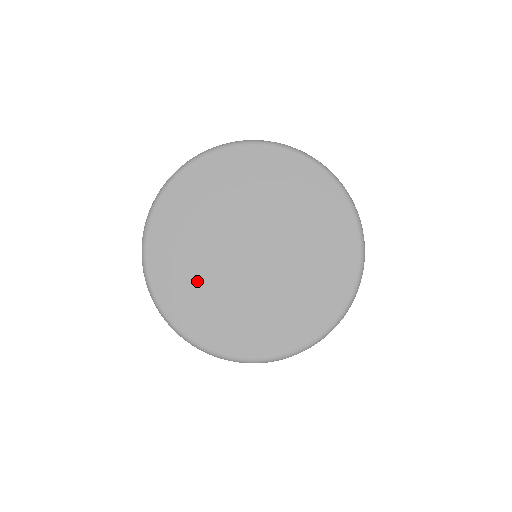
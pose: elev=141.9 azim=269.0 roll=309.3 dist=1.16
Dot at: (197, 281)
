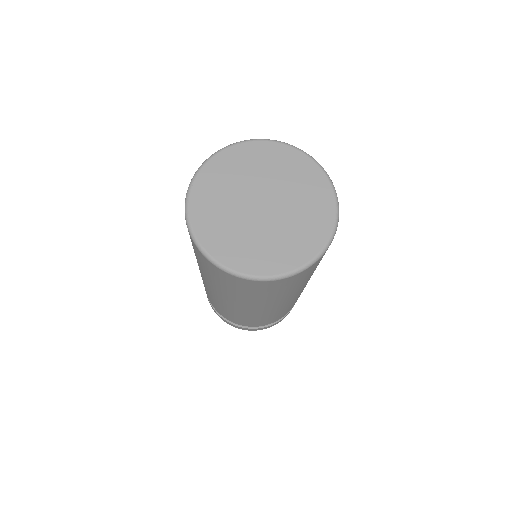
Dot at: (261, 246)
